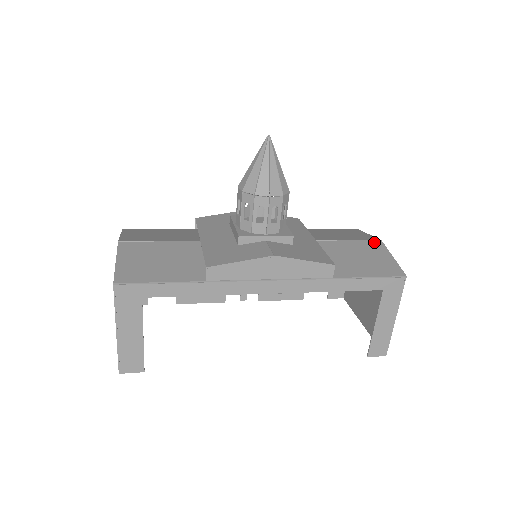
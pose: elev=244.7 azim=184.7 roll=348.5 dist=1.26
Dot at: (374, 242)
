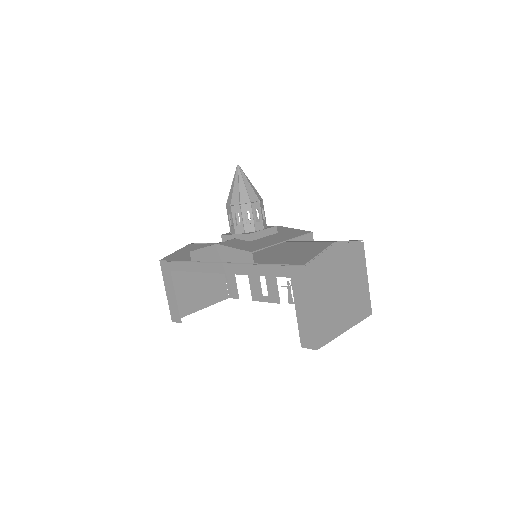
Dot at: (325, 243)
